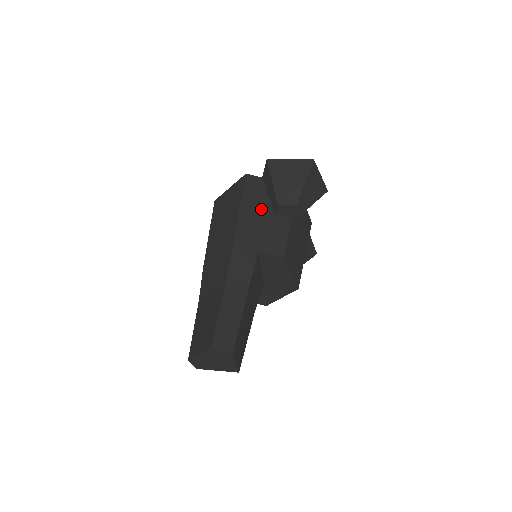
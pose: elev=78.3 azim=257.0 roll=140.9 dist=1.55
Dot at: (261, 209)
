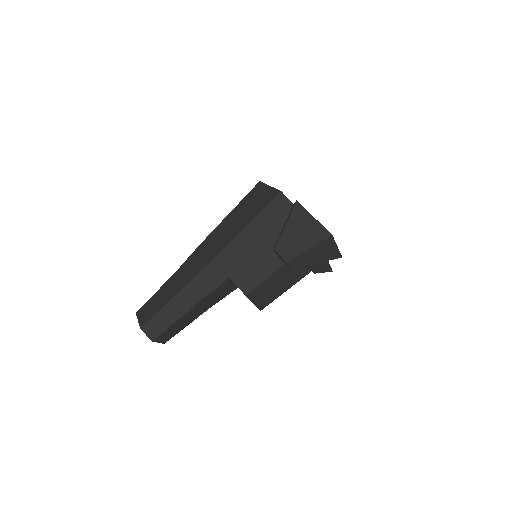
Dot at: (264, 238)
